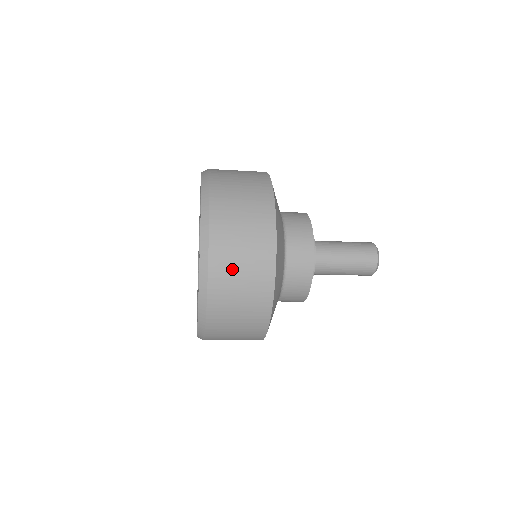
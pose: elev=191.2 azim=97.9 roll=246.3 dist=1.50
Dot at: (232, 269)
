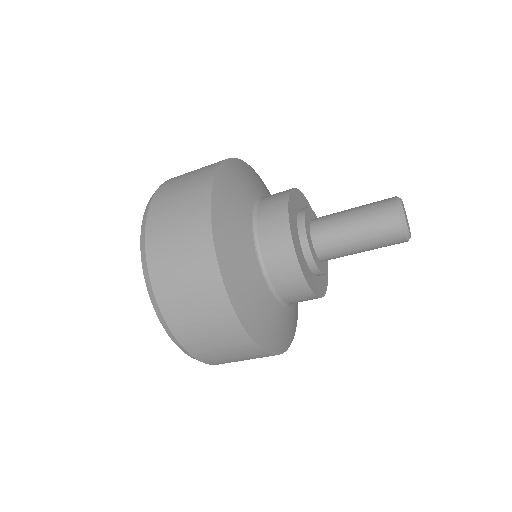
Dot at: (168, 246)
